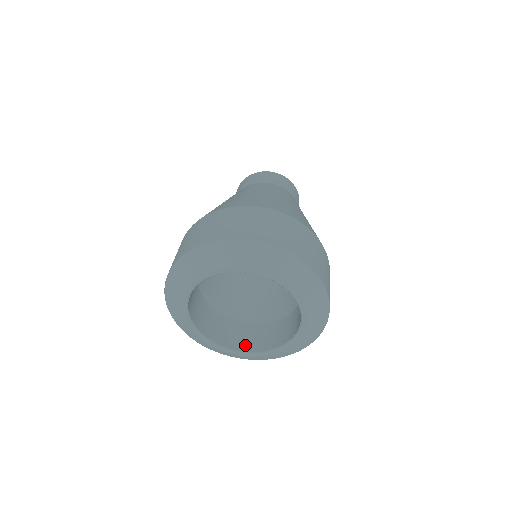
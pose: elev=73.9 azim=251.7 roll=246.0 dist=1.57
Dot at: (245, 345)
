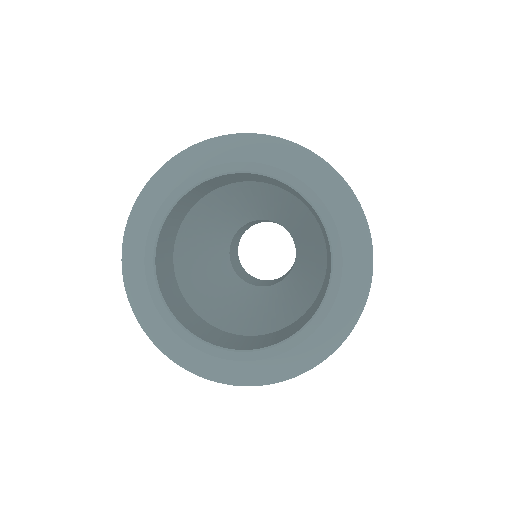
Dot at: (253, 346)
